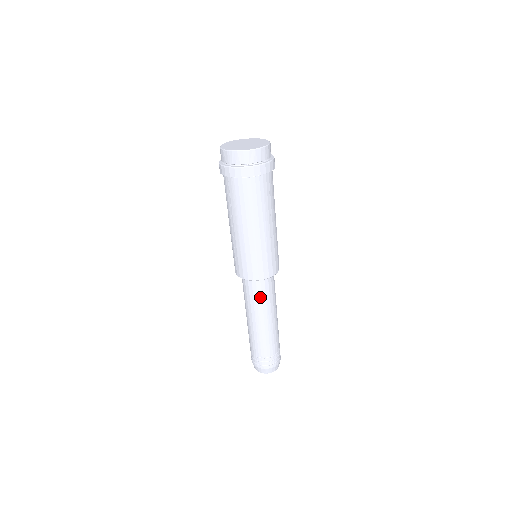
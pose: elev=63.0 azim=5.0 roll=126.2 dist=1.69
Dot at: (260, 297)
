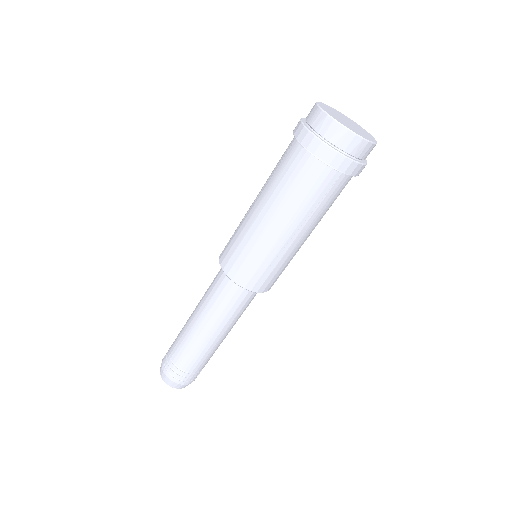
Dot at: (220, 300)
